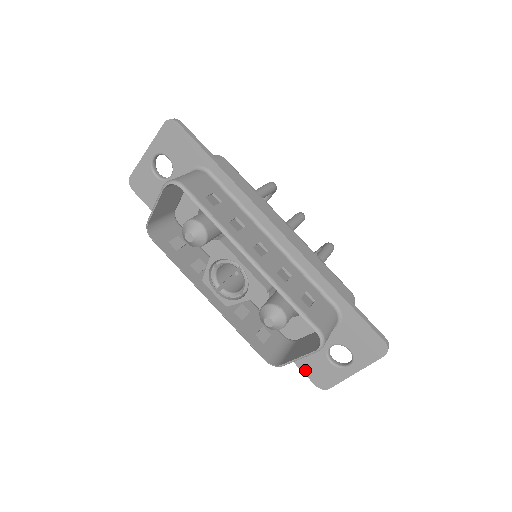
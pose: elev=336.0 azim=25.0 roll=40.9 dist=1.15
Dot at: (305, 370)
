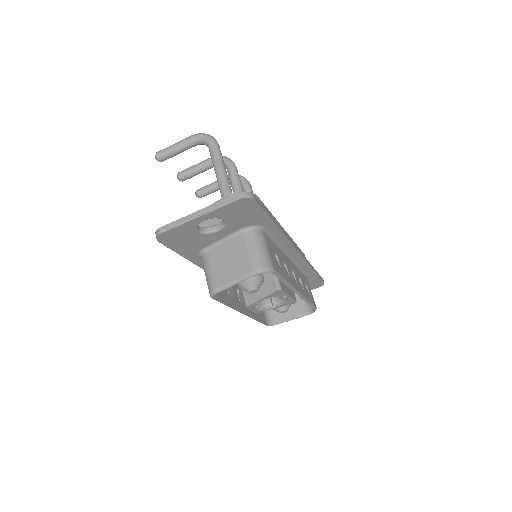
Dot at: occluded
